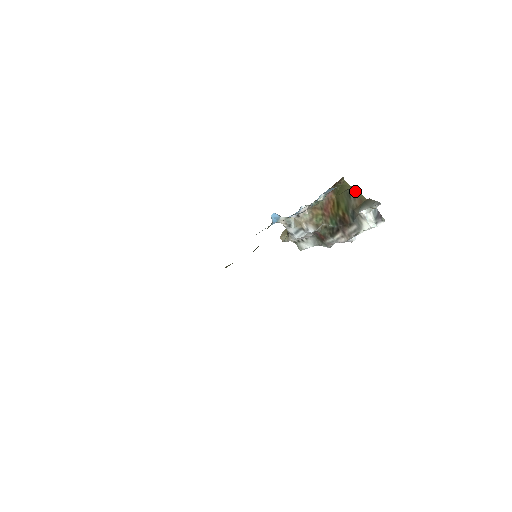
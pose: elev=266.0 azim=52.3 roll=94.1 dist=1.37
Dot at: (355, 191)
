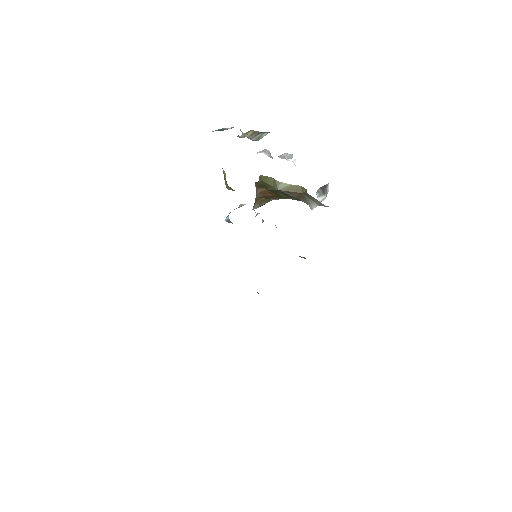
Dot at: (284, 188)
